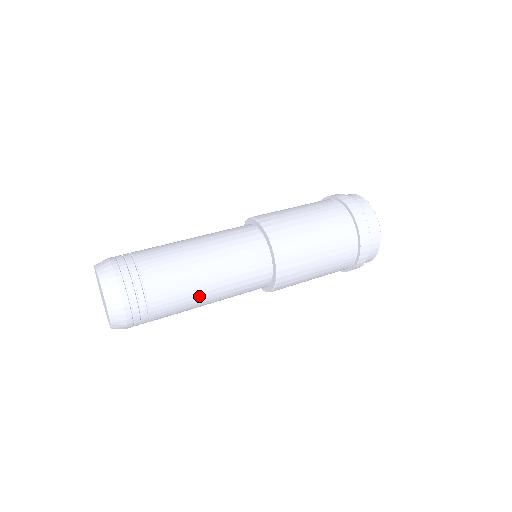
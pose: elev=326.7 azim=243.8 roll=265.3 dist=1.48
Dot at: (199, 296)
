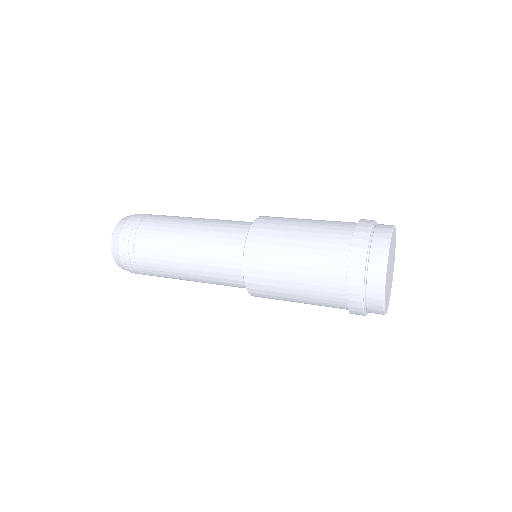
Dot at: (175, 245)
